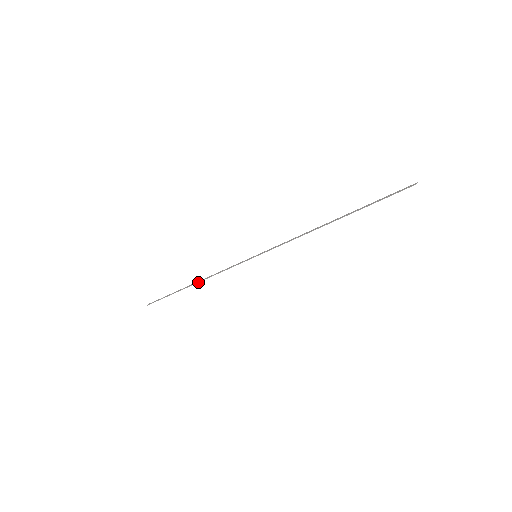
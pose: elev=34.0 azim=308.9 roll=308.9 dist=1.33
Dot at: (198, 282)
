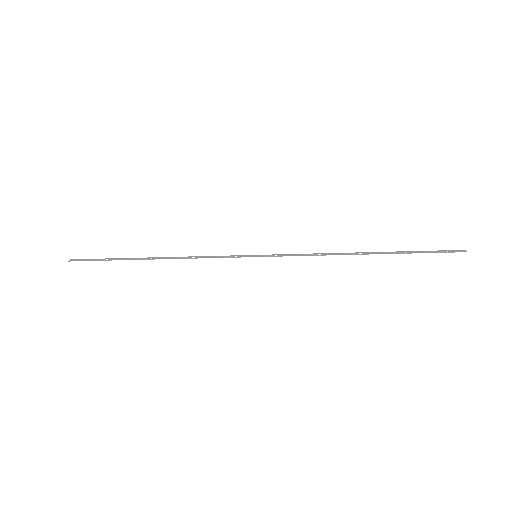
Dot at: (163, 258)
